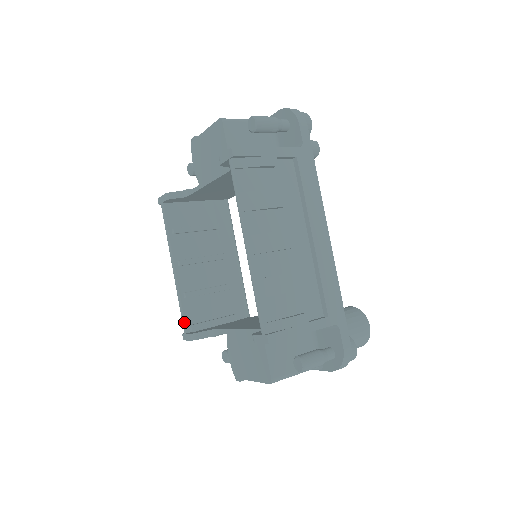
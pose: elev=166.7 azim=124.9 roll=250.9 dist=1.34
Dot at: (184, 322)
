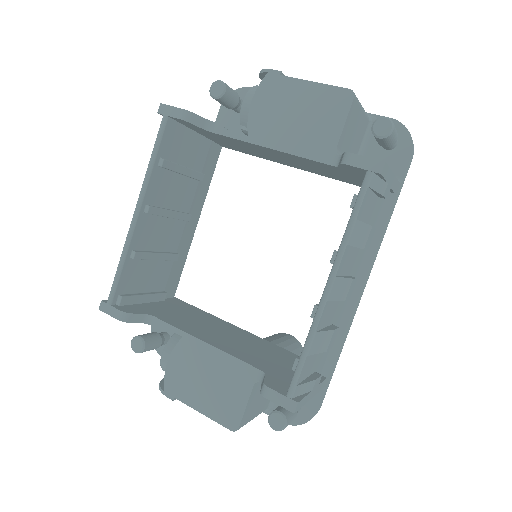
Dot at: (115, 289)
